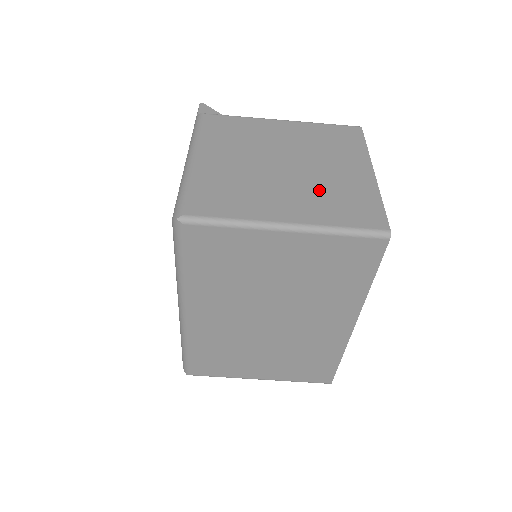
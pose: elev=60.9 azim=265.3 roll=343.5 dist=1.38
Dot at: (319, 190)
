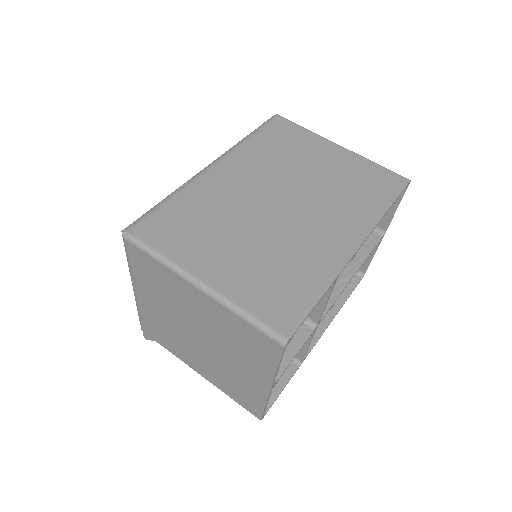
Dot at: occluded
